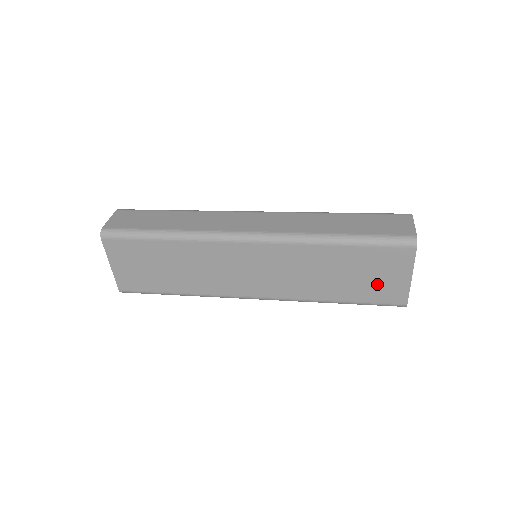
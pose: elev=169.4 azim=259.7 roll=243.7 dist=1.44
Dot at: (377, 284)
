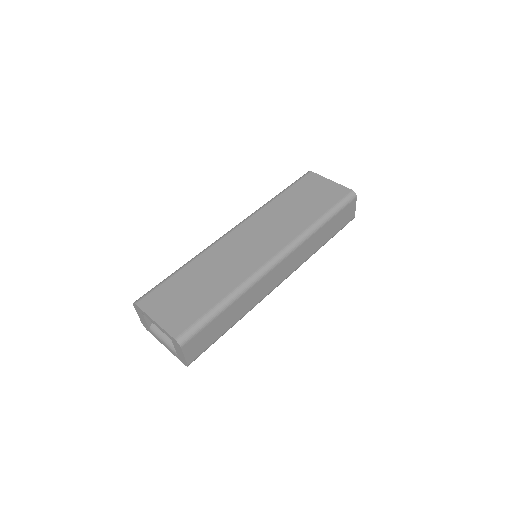
Dot at: occluded
